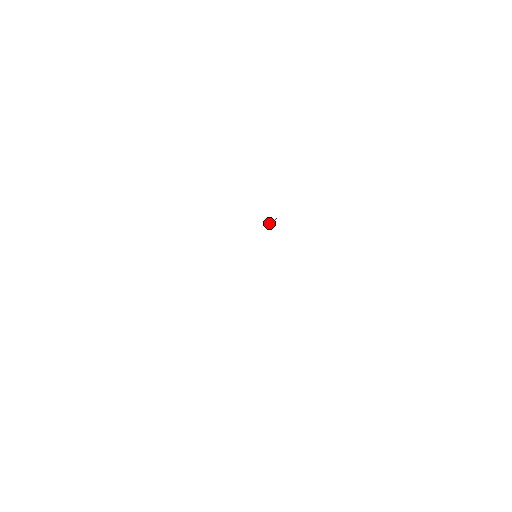
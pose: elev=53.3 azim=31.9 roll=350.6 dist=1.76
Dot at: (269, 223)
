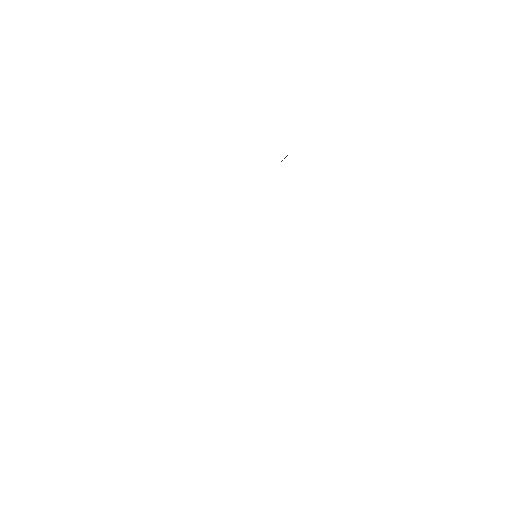
Dot at: (282, 160)
